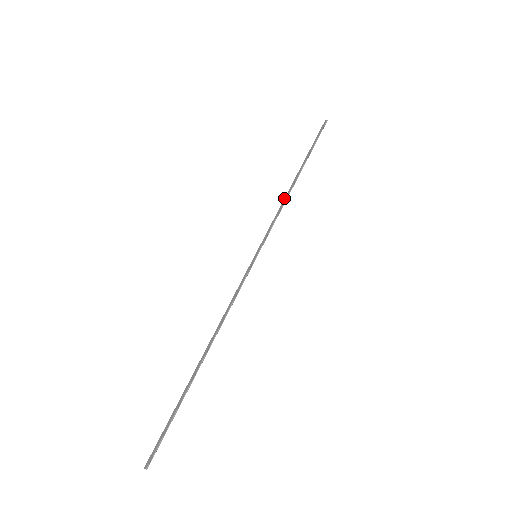
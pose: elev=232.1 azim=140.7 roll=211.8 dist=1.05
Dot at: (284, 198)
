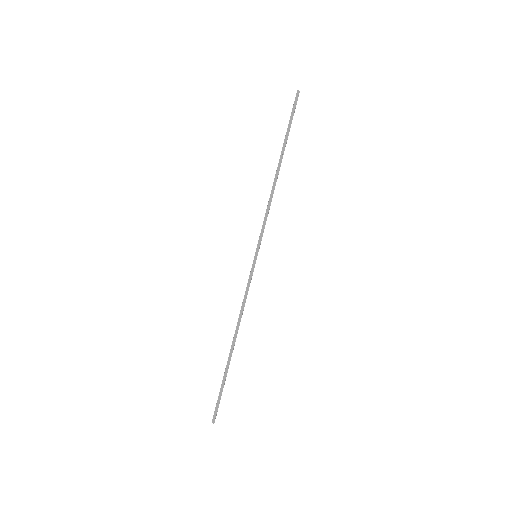
Dot at: occluded
